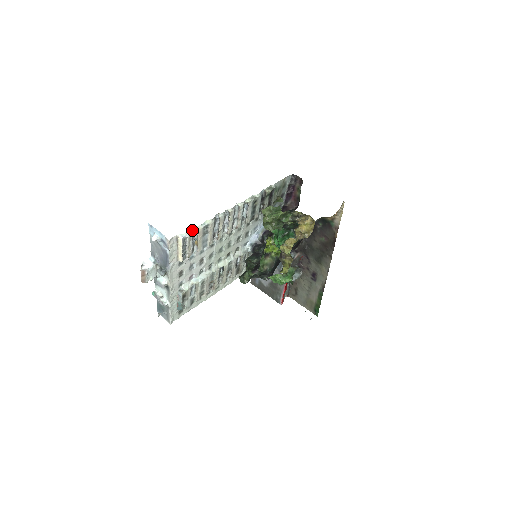
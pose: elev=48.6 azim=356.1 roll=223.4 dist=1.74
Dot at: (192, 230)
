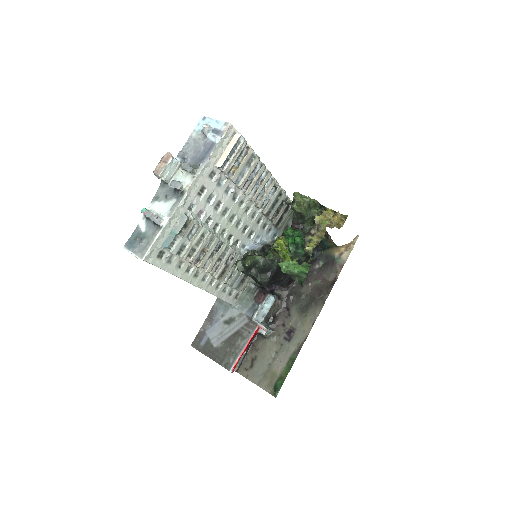
Dot at: (246, 142)
